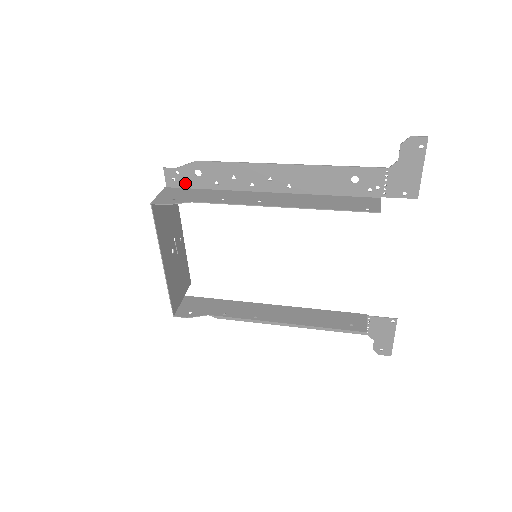
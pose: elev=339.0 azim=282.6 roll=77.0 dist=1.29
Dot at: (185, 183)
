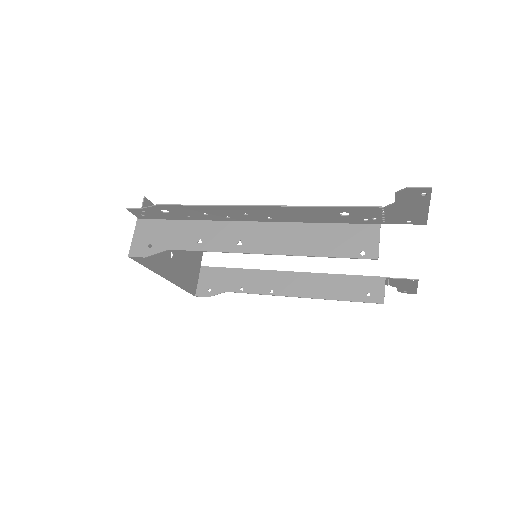
Dot at: (156, 217)
